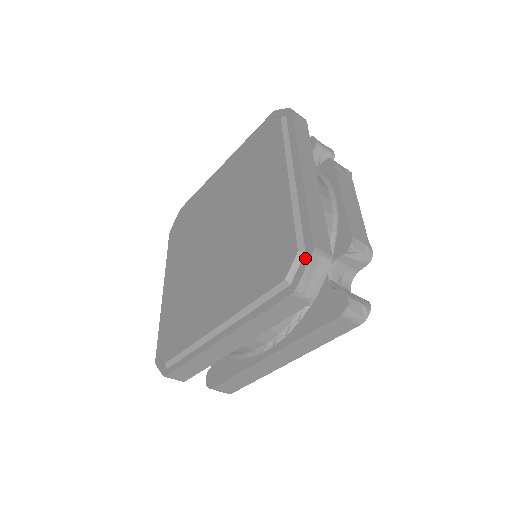
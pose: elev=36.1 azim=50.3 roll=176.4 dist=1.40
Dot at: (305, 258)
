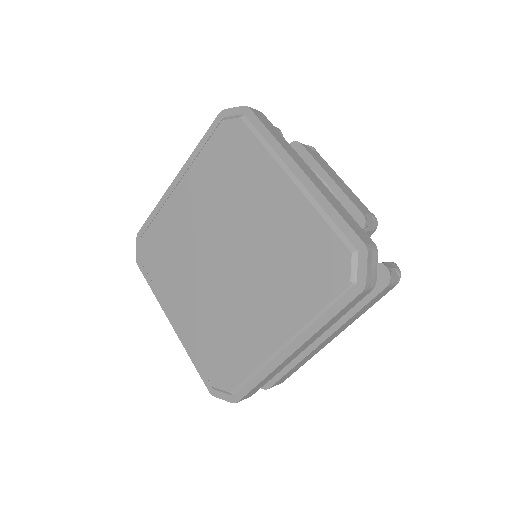
Dot at: (361, 257)
